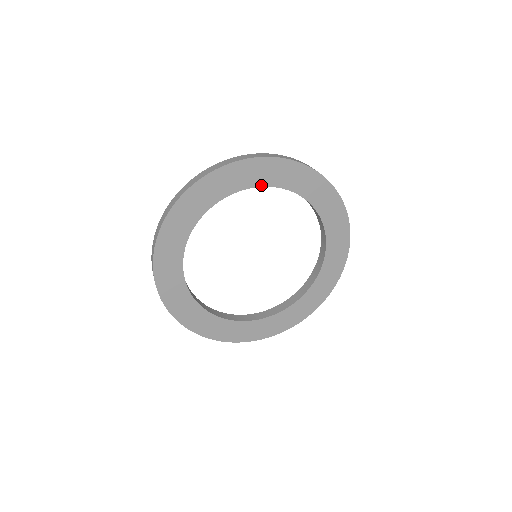
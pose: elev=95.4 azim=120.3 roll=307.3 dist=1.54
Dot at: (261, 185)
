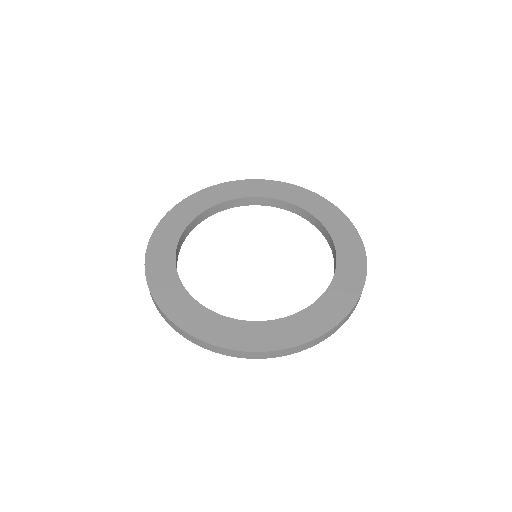
Dot at: (295, 204)
